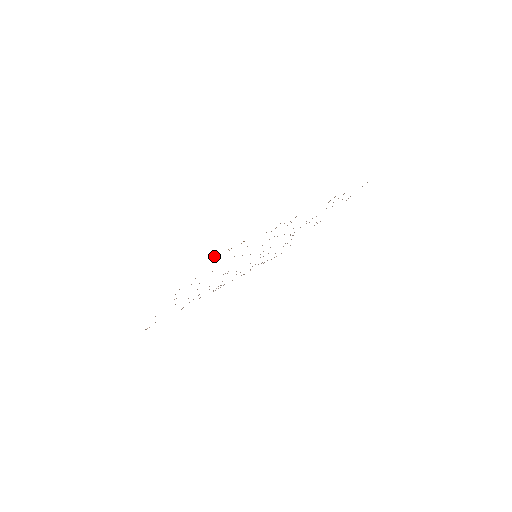
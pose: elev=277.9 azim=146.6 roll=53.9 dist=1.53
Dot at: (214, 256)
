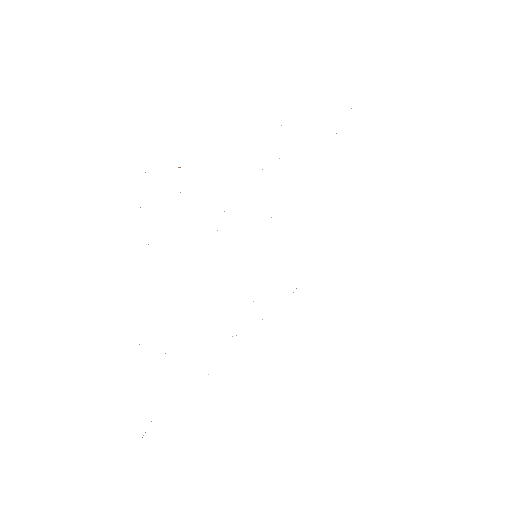
Dot at: occluded
